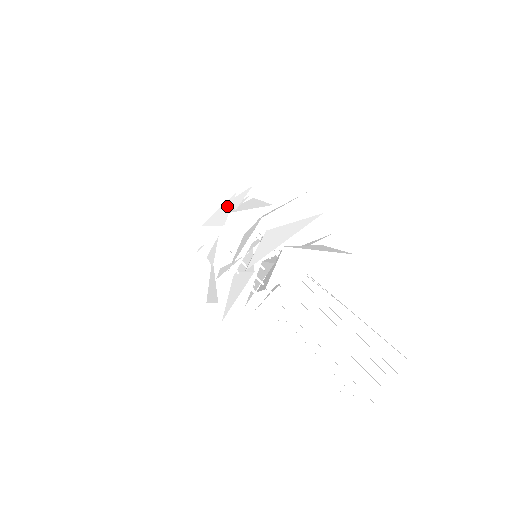
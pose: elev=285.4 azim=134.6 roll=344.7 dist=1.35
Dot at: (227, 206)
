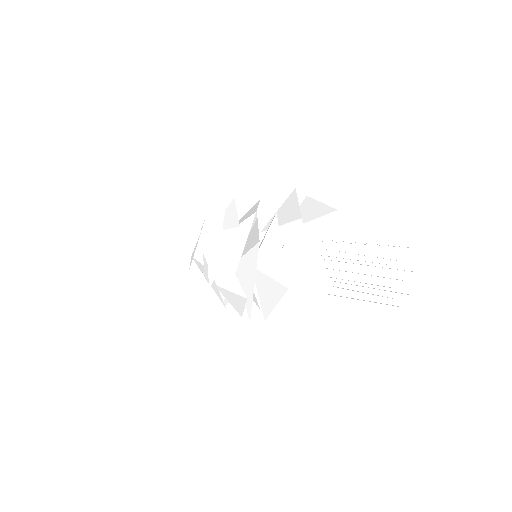
Dot at: occluded
